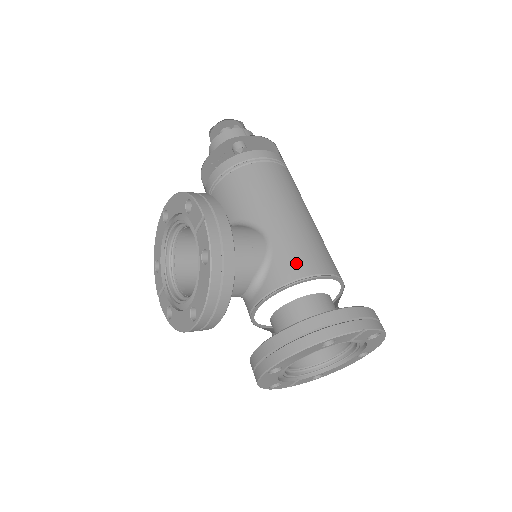
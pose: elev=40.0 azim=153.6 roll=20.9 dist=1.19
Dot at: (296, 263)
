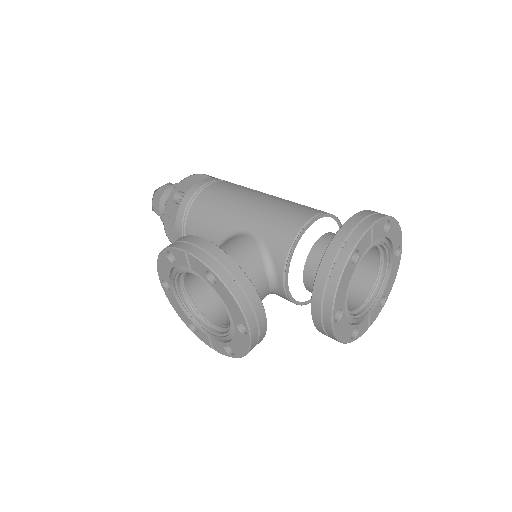
Dot at: (284, 229)
